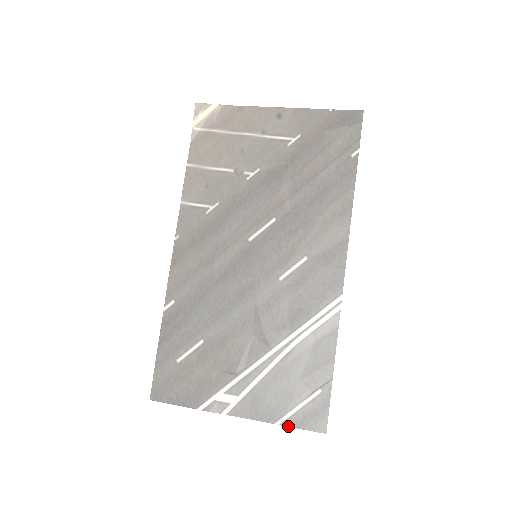
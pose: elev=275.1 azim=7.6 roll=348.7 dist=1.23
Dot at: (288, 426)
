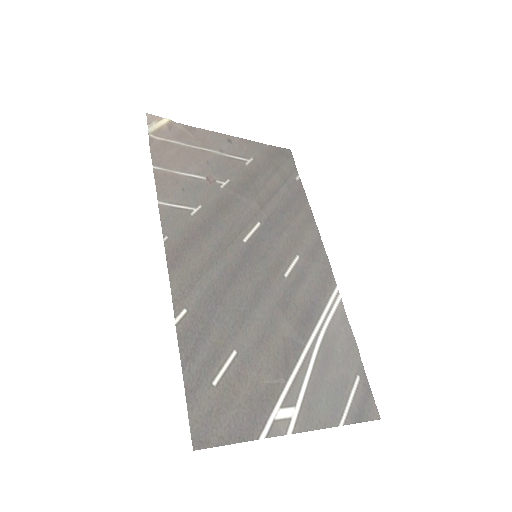
Dot at: (351, 423)
